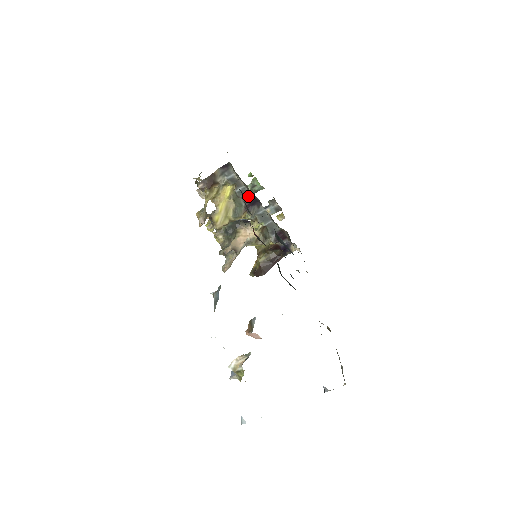
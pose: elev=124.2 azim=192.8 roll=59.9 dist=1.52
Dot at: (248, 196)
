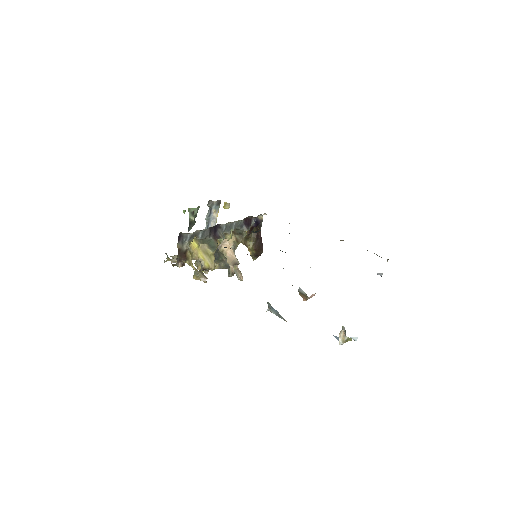
Dot at: (208, 231)
